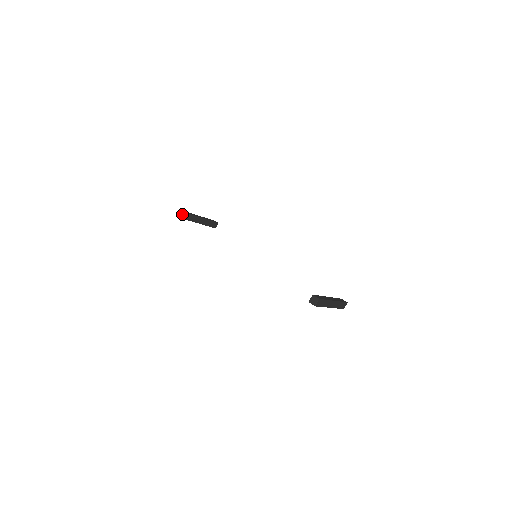
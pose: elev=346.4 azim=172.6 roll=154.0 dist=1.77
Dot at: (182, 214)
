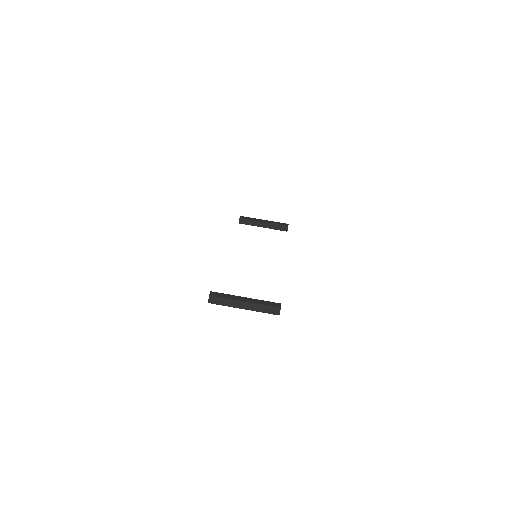
Dot at: (239, 220)
